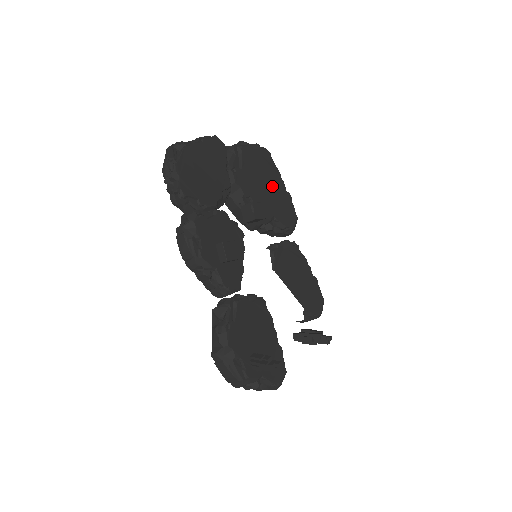
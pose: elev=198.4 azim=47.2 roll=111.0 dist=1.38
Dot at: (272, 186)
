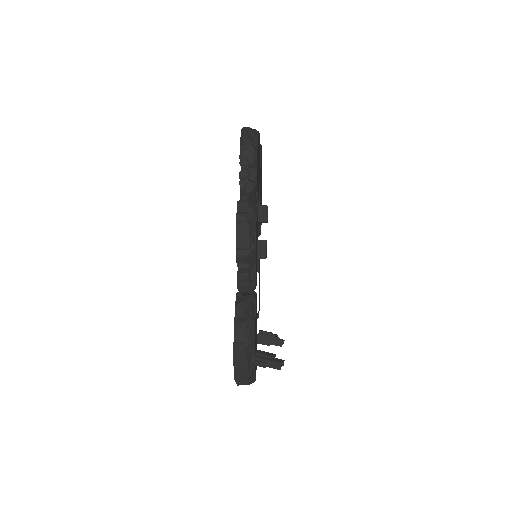
Dot at: (261, 192)
